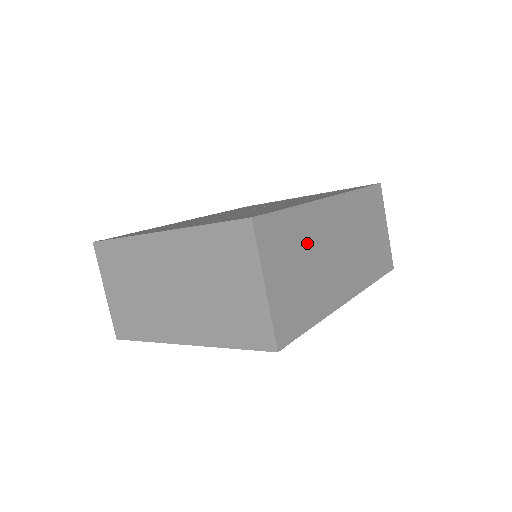
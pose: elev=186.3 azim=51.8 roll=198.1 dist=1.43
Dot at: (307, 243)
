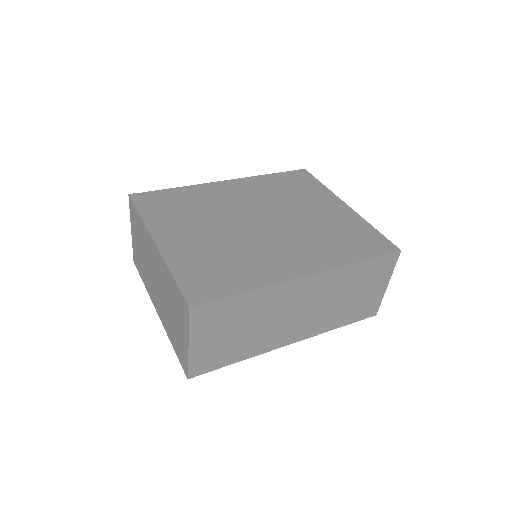
Dot at: (254, 313)
